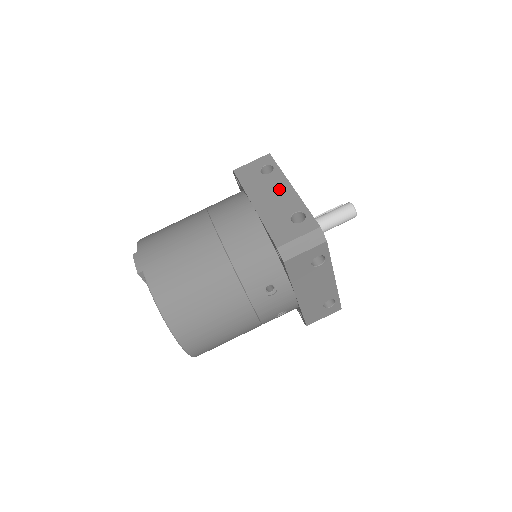
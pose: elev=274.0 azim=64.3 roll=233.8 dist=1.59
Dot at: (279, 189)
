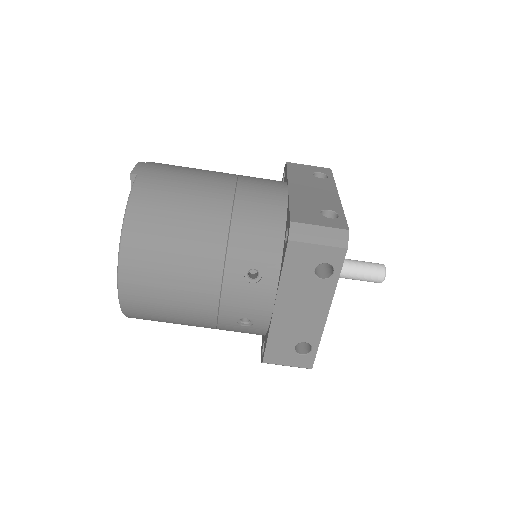
Dot at: (324, 190)
